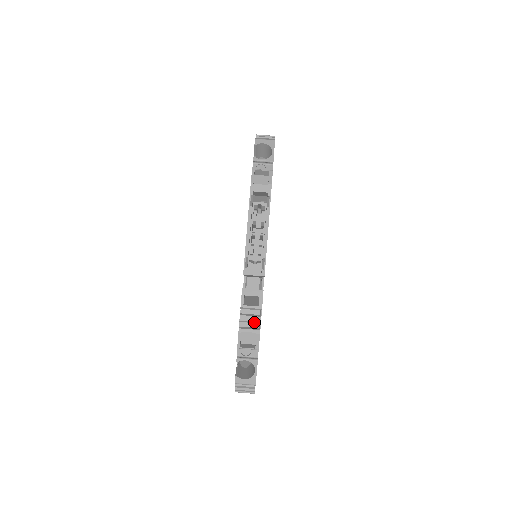
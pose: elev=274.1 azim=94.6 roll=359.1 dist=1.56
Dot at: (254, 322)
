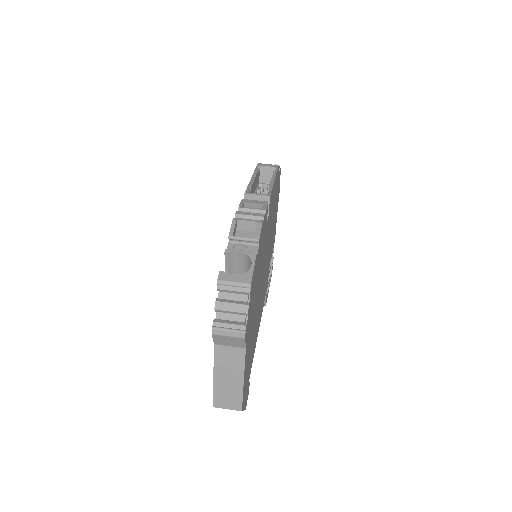
Dot at: (255, 218)
